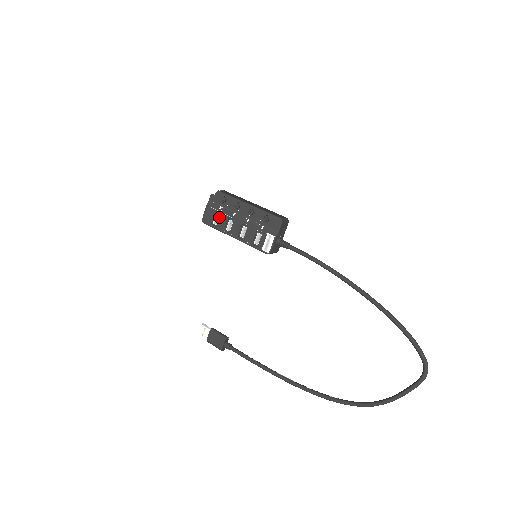
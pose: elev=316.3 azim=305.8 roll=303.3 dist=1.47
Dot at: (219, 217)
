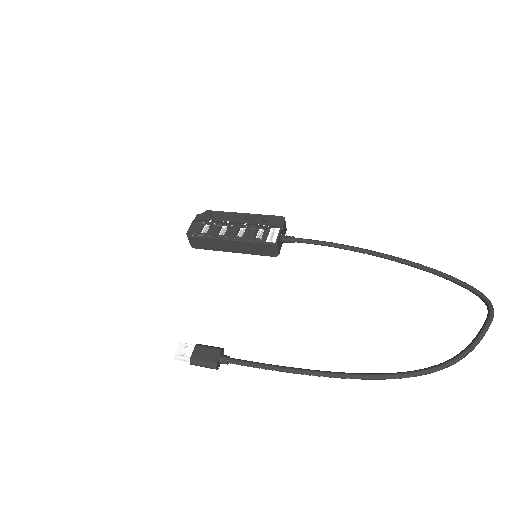
Dot at: (210, 226)
